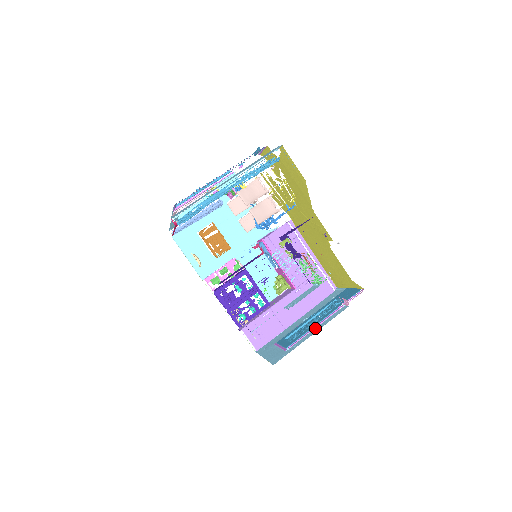
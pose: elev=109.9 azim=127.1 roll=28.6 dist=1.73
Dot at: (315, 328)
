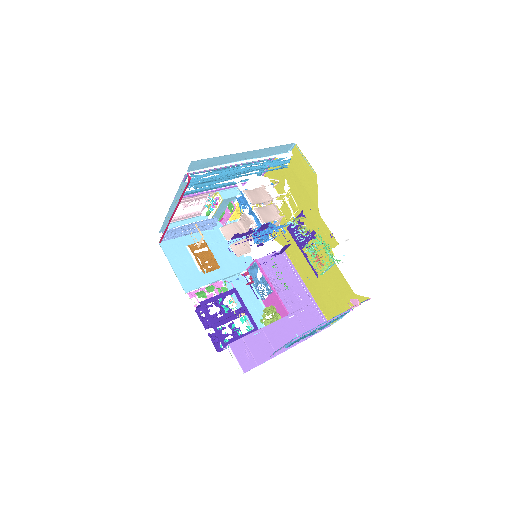
Dot at: (324, 323)
